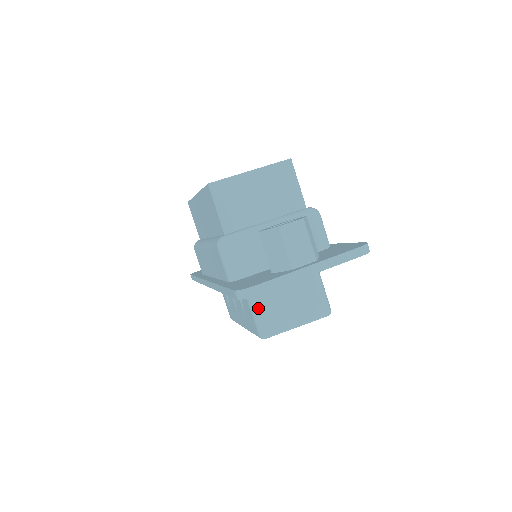
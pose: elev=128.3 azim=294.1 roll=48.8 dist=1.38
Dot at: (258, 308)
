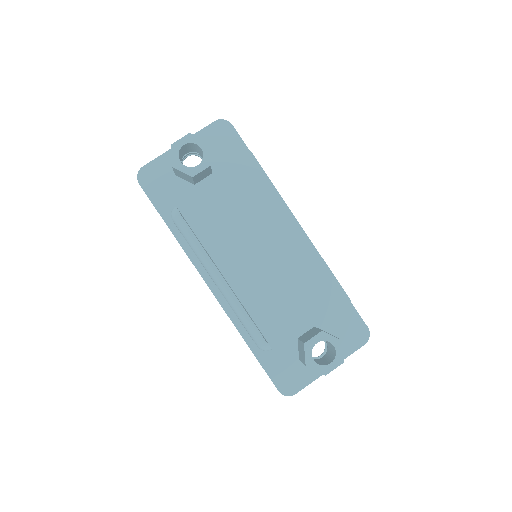
Dot at: occluded
